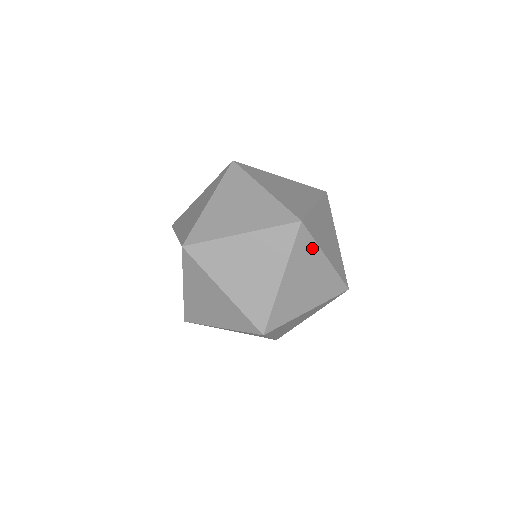
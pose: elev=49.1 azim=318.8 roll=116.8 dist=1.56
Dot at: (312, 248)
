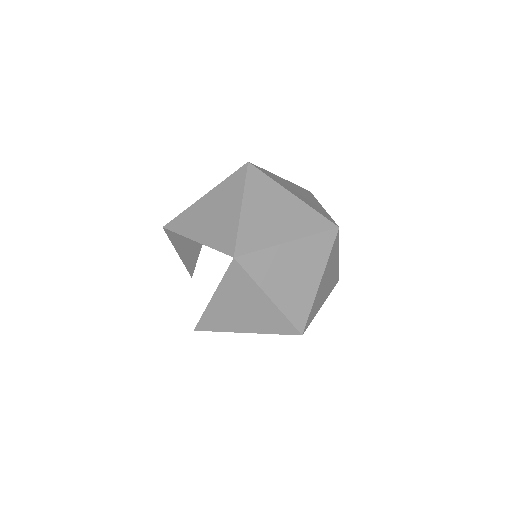
Dot at: (336, 250)
